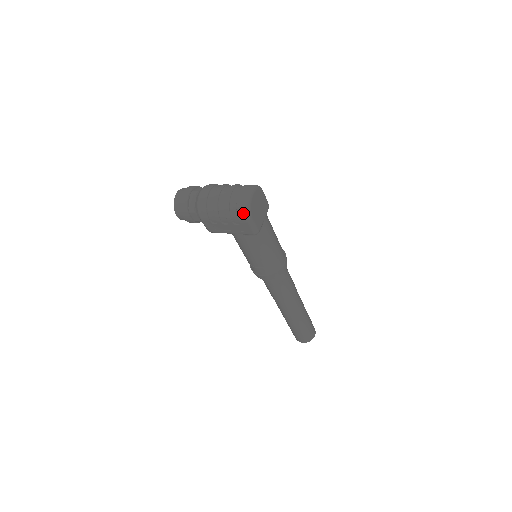
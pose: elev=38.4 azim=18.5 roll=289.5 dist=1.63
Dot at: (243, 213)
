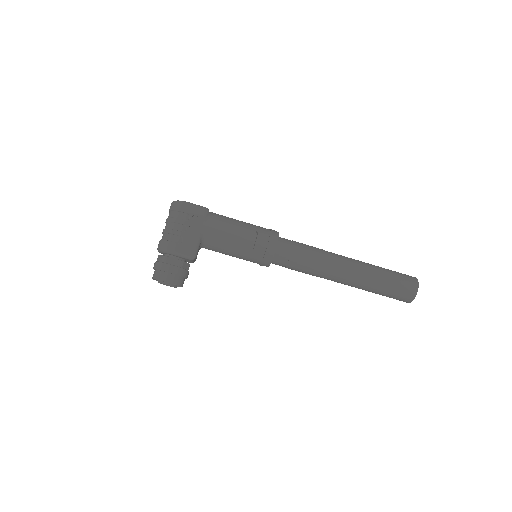
Dot at: (179, 205)
